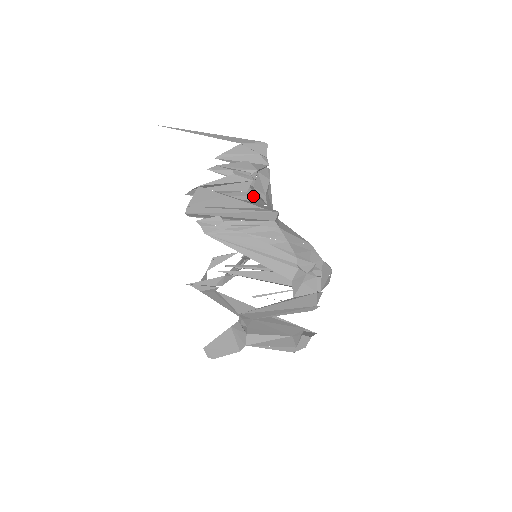
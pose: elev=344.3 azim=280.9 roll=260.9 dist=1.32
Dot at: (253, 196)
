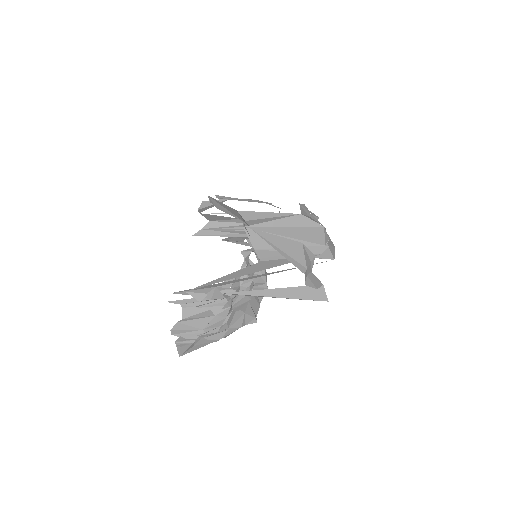
Dot at: occluded
